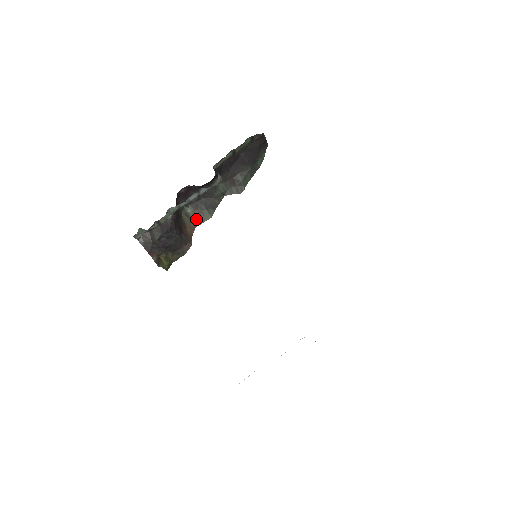
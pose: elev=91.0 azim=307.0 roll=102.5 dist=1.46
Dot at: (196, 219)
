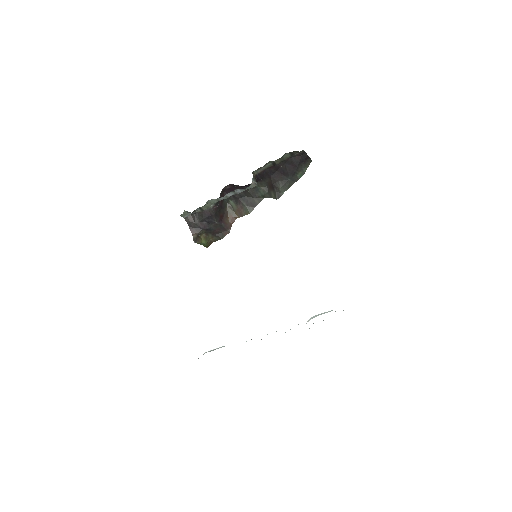
Dot at: (238, 212)
